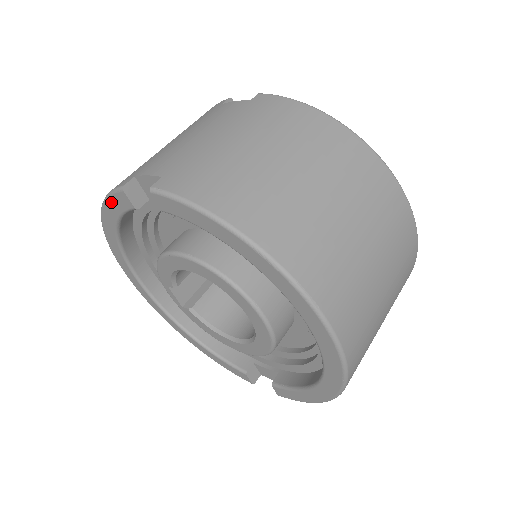
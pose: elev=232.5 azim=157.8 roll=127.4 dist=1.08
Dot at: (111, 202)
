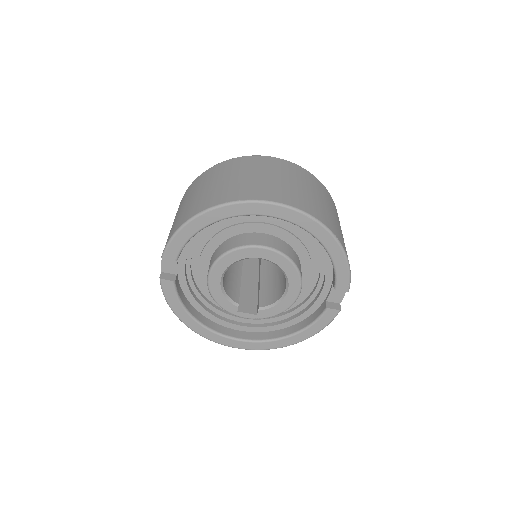
Dot at: (168, 297)
